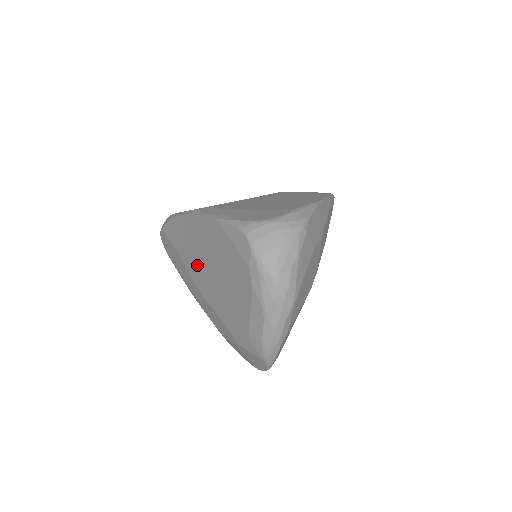
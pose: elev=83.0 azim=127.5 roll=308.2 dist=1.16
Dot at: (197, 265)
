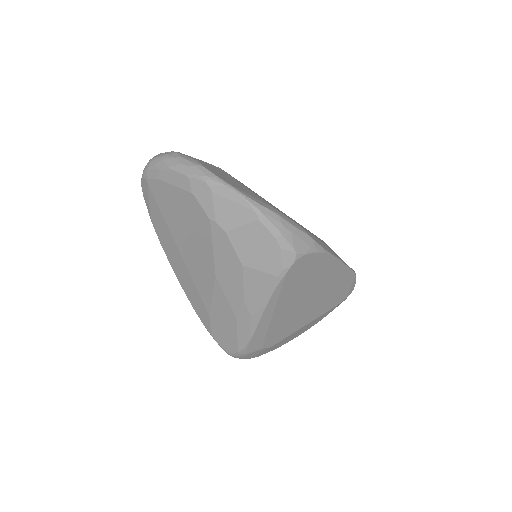
Dot at: (196, 271)
